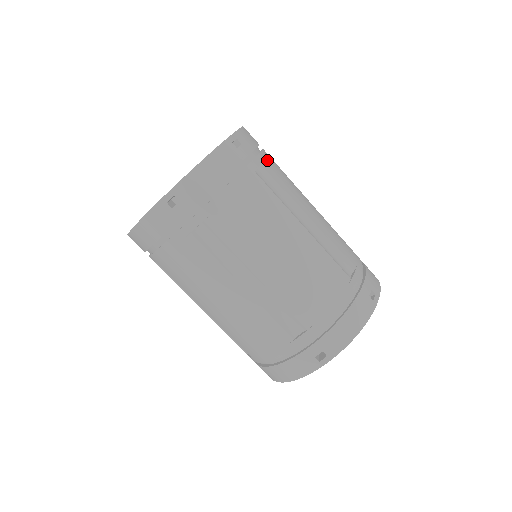
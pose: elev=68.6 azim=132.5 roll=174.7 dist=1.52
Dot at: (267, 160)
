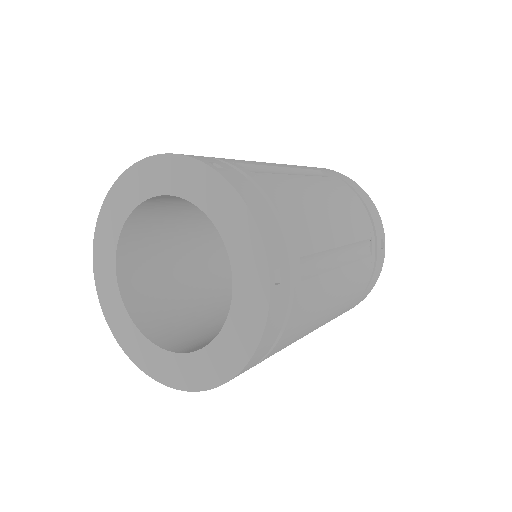
Dot at: (295, 235)
